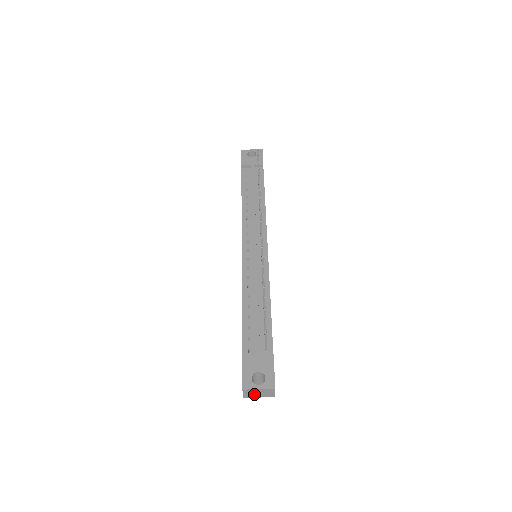
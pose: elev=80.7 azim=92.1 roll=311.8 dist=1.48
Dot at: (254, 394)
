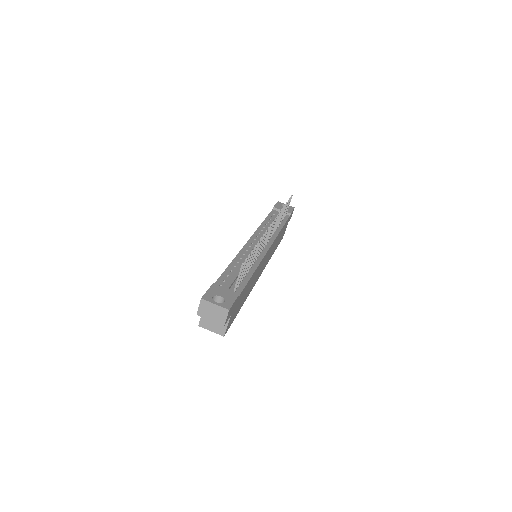
Dot at: (208, 312)
